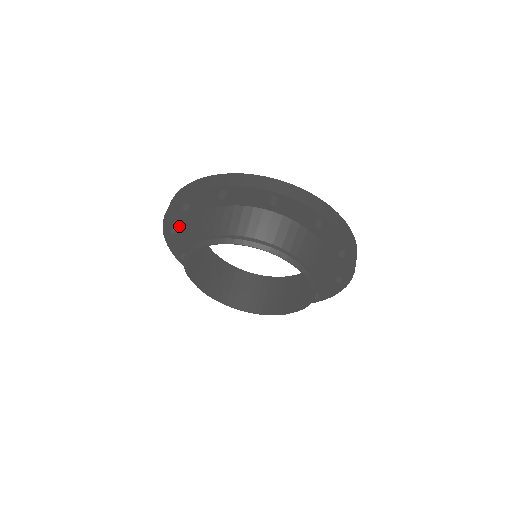
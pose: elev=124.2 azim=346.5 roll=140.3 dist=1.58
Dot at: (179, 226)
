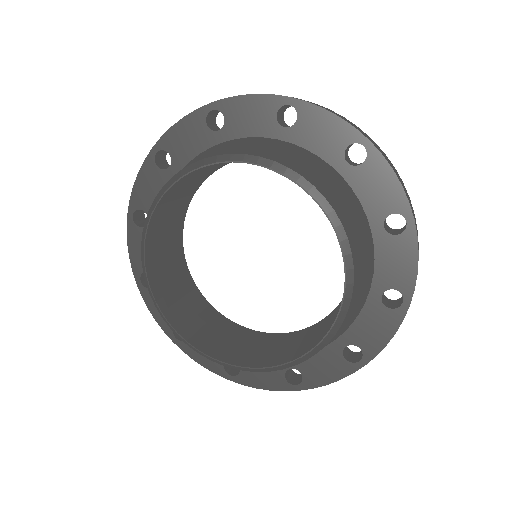
Dot at: occluded
